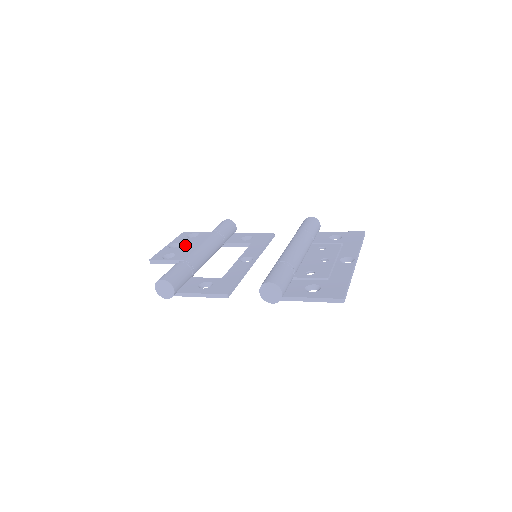
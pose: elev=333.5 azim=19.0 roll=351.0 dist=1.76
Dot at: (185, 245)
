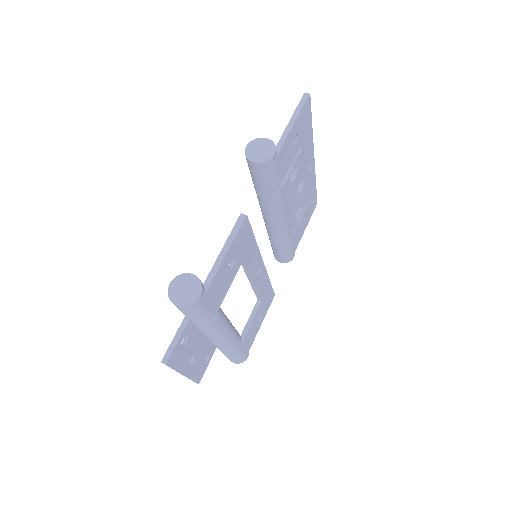
Dot at: occluded
